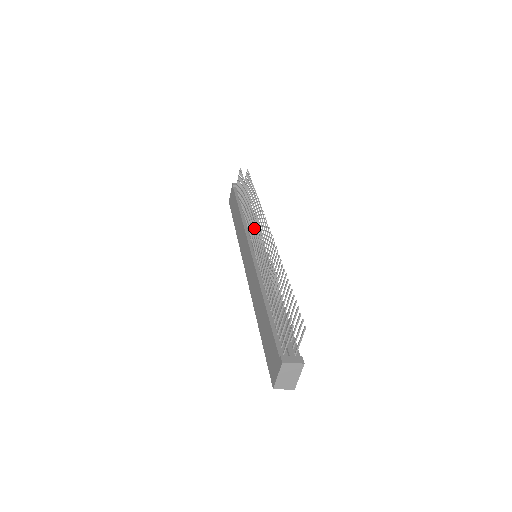
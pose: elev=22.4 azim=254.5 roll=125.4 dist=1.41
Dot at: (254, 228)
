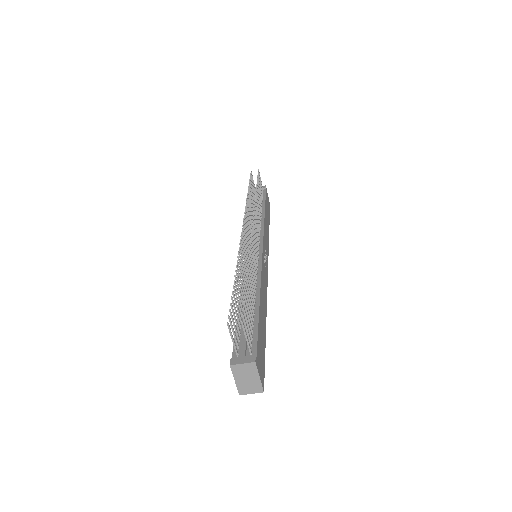
Dot at: occluded
